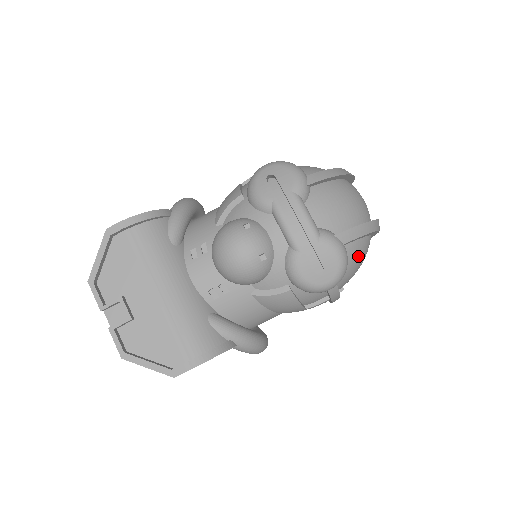
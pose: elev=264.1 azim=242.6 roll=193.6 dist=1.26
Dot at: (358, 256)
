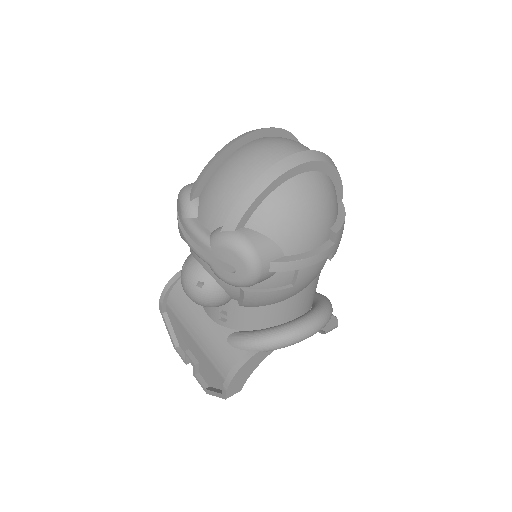
Dot at: (277, 217)
